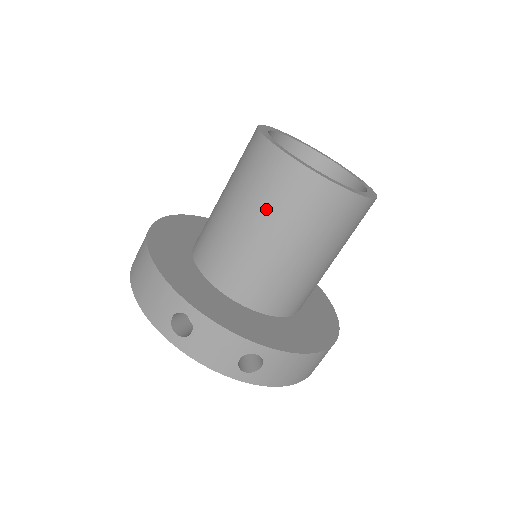
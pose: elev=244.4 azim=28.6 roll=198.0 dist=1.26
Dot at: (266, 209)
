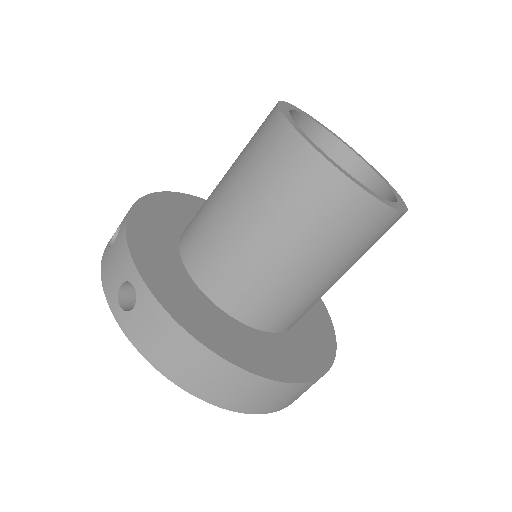
Dot at: (240, 159)
